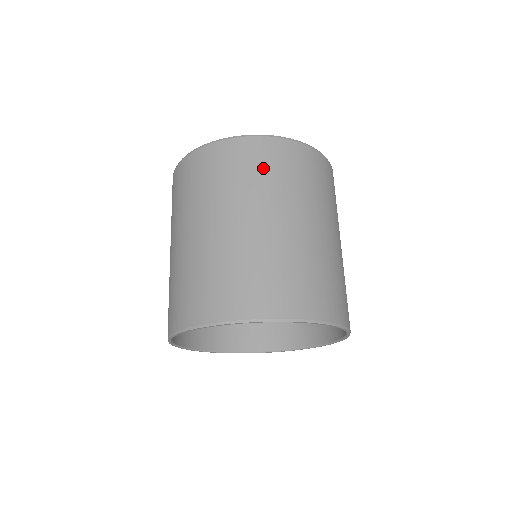
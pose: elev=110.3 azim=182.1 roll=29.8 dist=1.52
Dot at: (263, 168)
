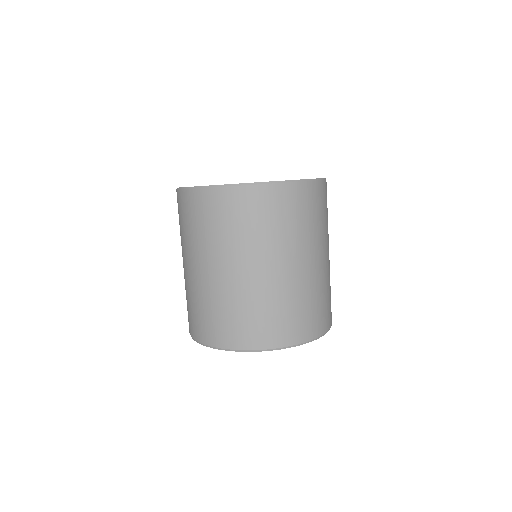
Dot at: (265, 219)
